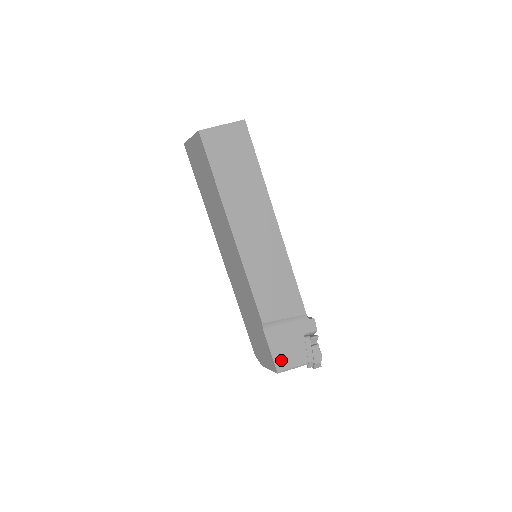
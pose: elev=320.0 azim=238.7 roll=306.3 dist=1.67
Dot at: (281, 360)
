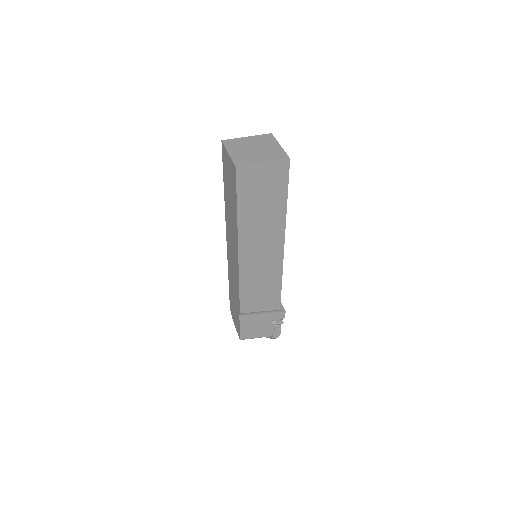
Dot at: (246, 333)
